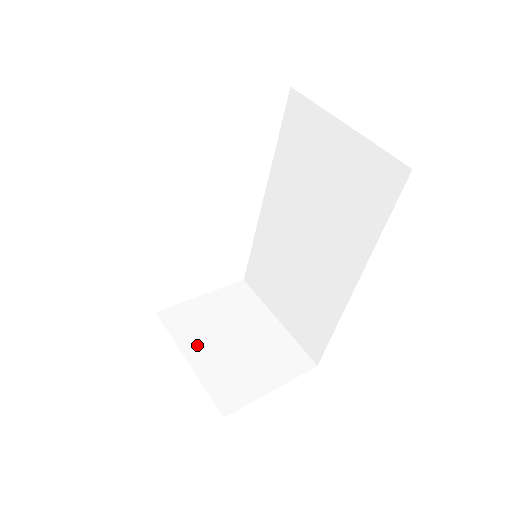
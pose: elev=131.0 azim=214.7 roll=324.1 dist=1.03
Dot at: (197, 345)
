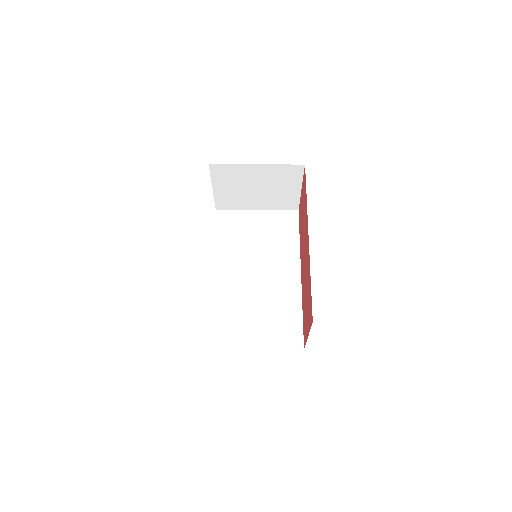
Dot at: occluded
